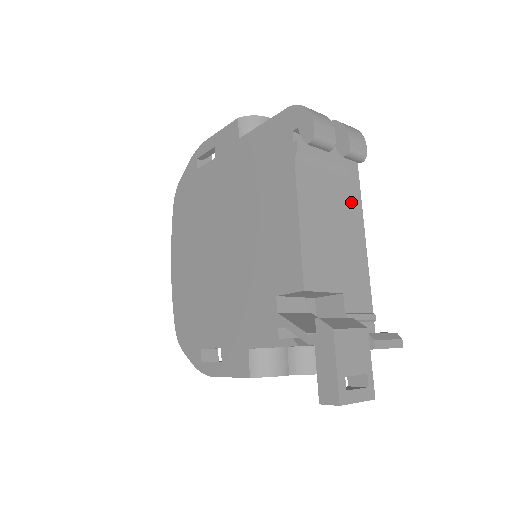
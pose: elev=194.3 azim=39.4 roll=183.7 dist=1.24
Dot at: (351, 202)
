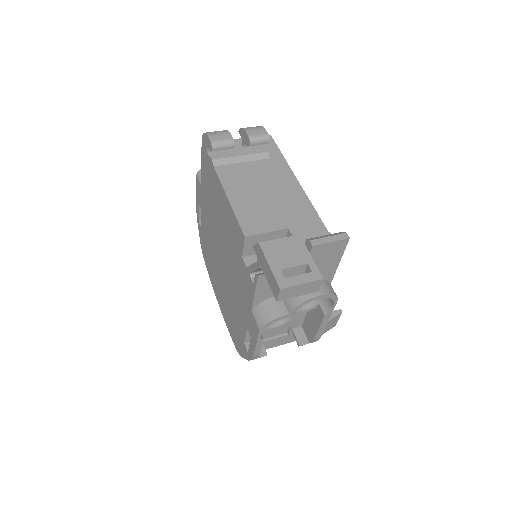
Dot at: (278, 171)
